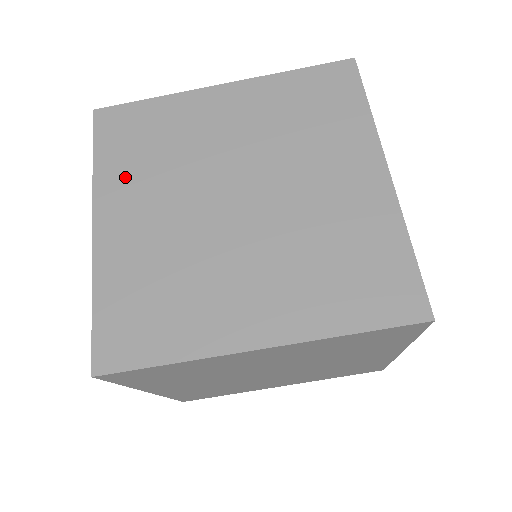
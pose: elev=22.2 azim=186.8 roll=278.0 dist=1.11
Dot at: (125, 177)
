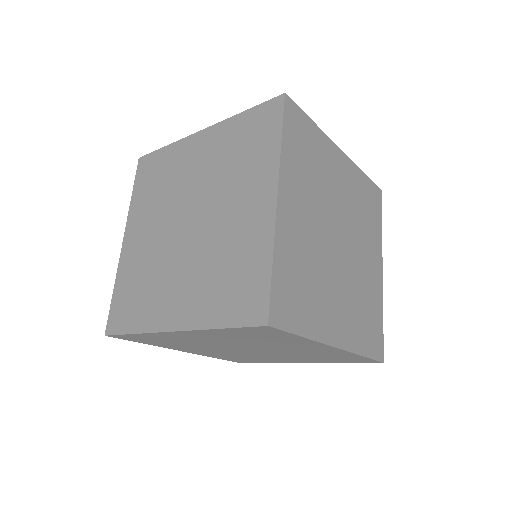
Dot at: (296, 173)
